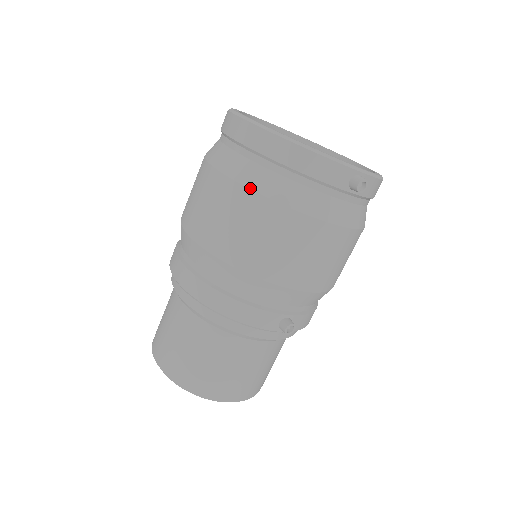
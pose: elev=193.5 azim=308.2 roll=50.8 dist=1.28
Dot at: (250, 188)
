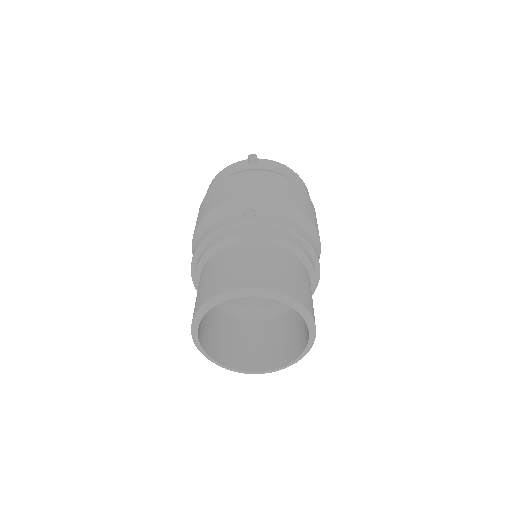
Dot at: (203, 199)
